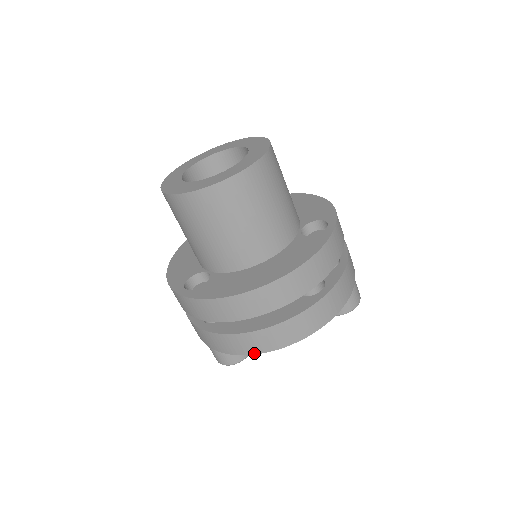
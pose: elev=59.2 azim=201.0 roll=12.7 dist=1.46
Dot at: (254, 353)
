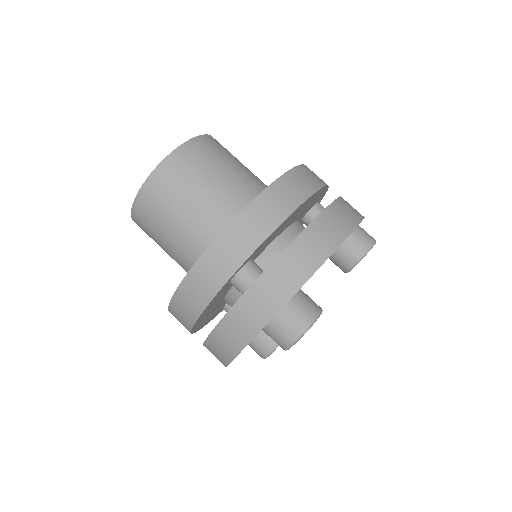
Dot at: (324, 259)
